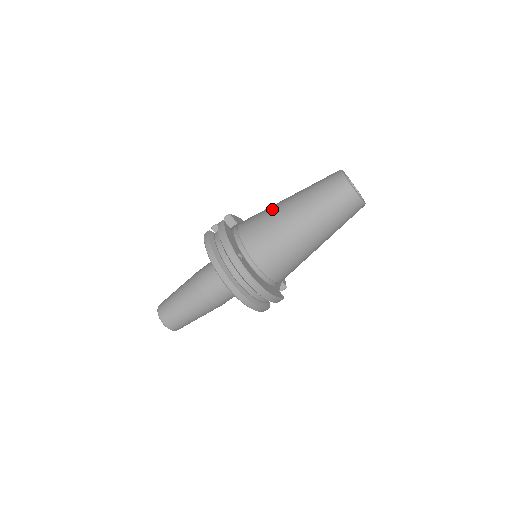
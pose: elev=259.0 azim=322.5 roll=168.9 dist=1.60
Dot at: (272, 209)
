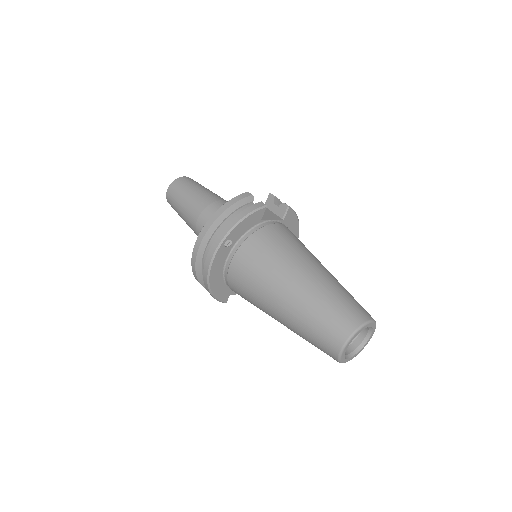
Dot at: (297, 256)
